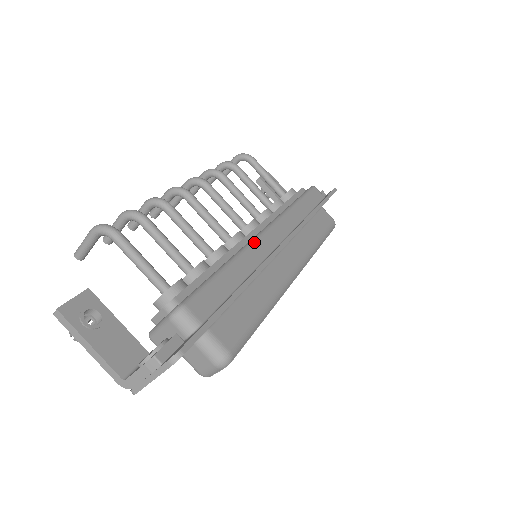
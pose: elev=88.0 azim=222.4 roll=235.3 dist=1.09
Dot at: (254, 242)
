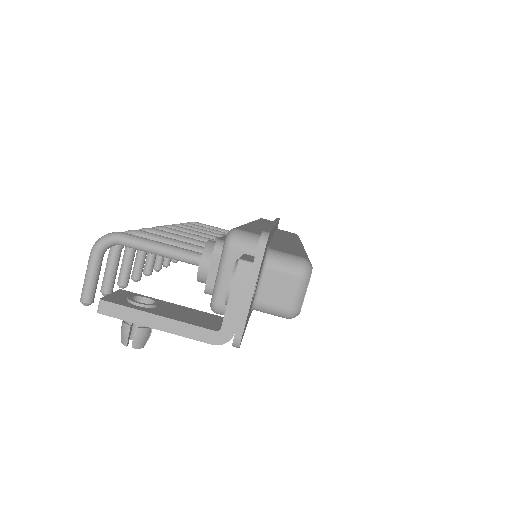
Dot at: (250, 222)
